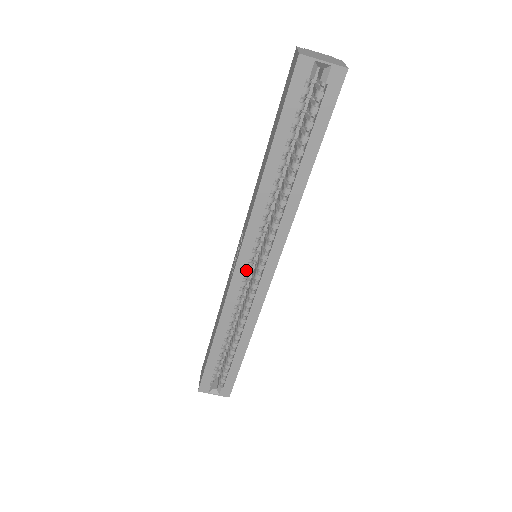
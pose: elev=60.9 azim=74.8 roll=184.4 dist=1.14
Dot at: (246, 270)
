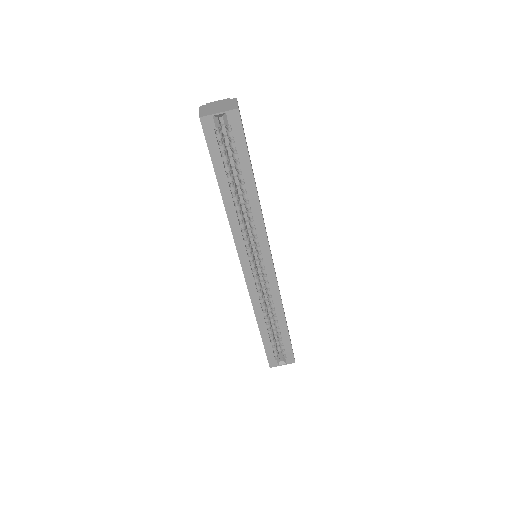
Dot at: (252, 270)
